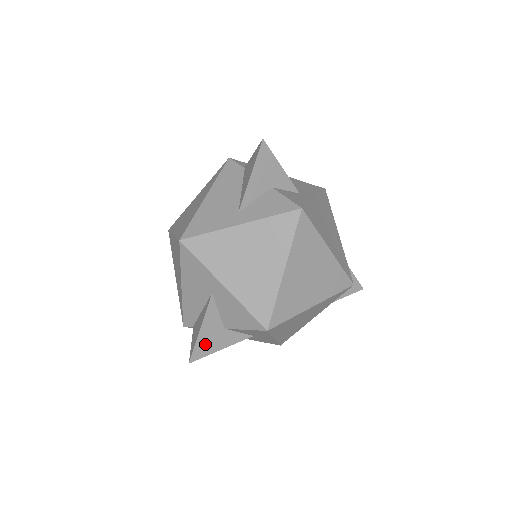
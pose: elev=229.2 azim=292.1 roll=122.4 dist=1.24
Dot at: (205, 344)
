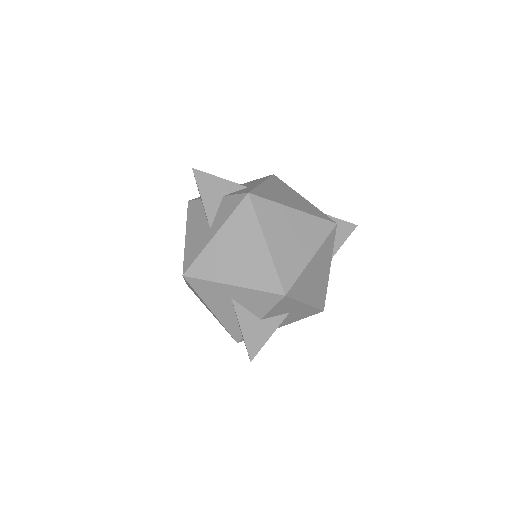
Dot at: (253, 340)
